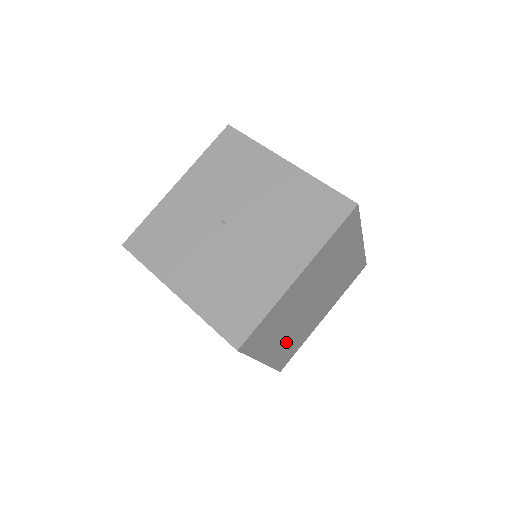
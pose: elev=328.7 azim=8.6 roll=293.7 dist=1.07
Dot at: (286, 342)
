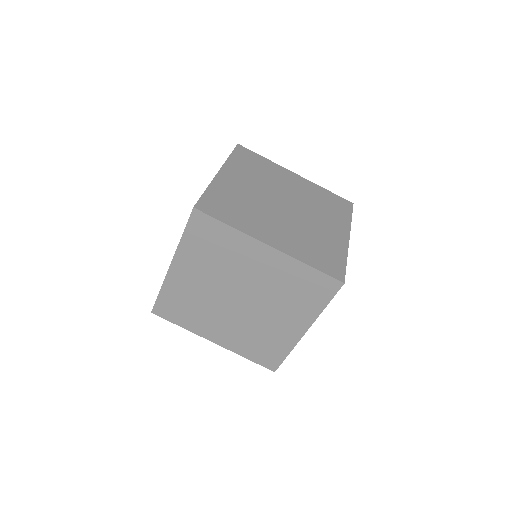
Dot at: (294, 239)
